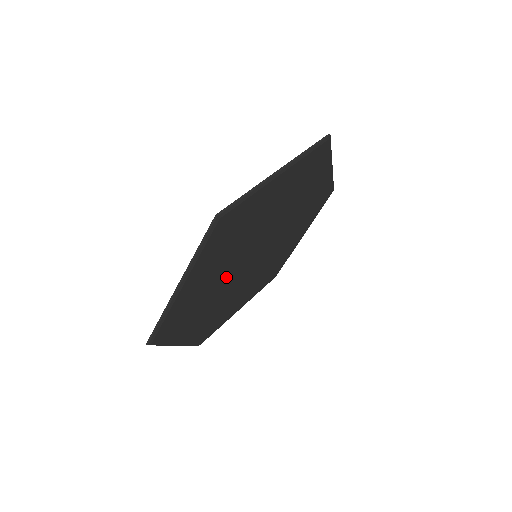
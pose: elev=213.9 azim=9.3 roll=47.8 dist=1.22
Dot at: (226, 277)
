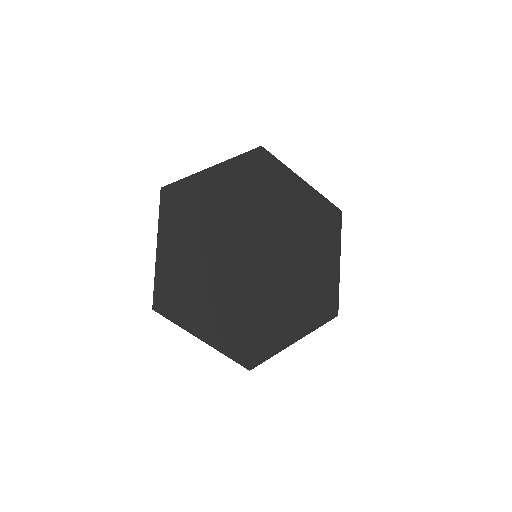
Dot at: (222, 266)
